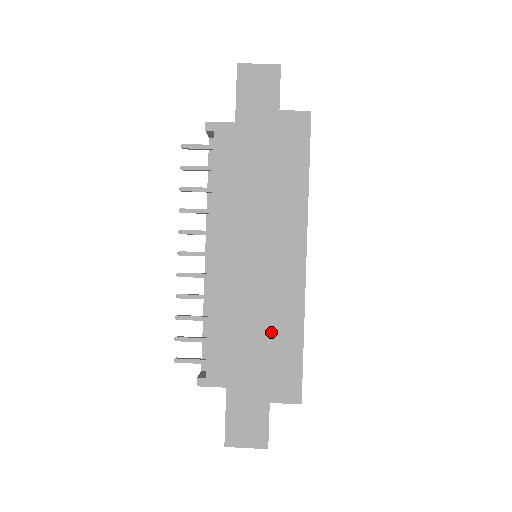
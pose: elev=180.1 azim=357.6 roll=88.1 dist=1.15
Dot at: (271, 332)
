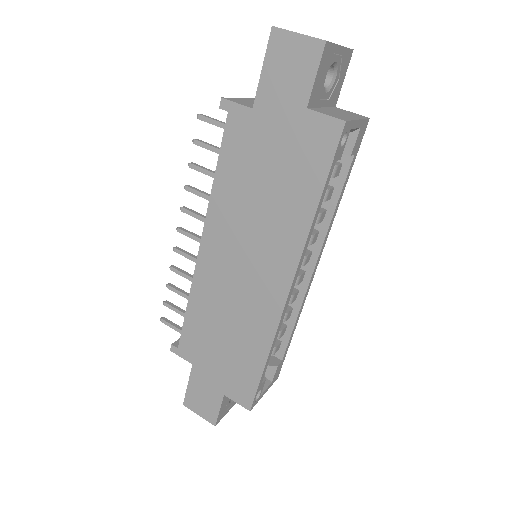
Dot at: (239, 341)
